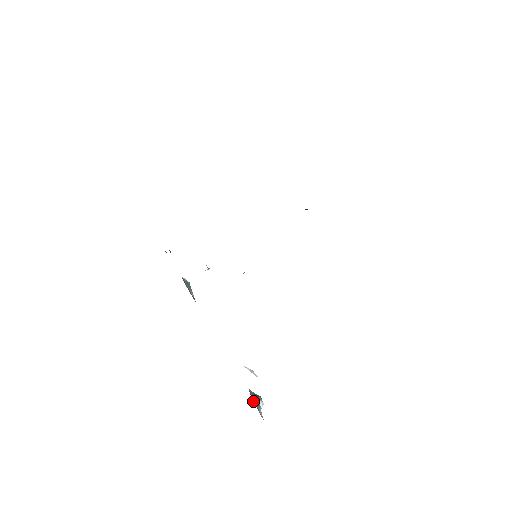
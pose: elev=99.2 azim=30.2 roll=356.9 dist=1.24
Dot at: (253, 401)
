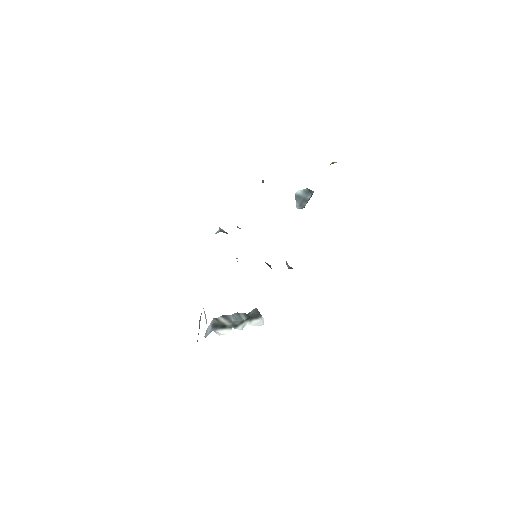
Dot at: (255, 310)
